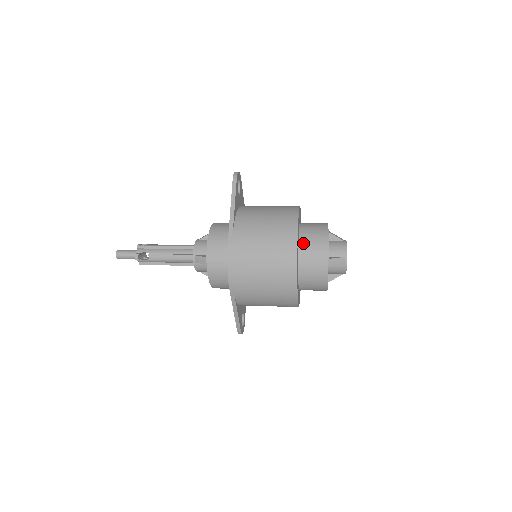
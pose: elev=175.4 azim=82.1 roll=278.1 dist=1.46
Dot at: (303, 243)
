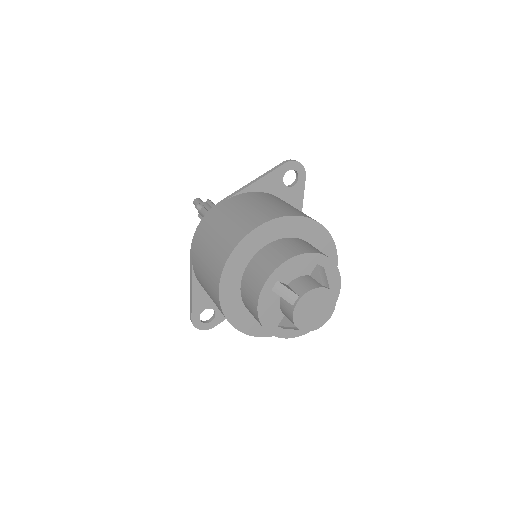
Dot at: (271, 246)
